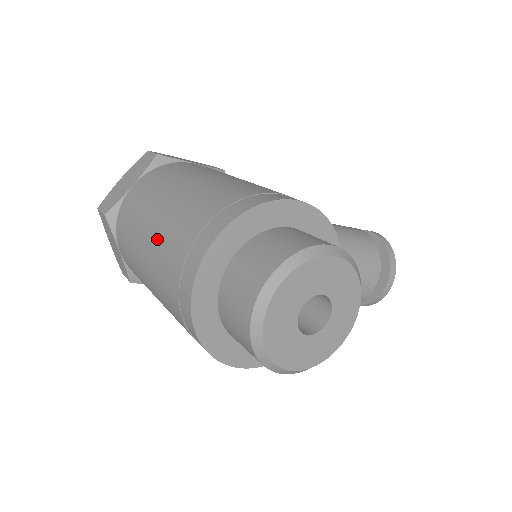
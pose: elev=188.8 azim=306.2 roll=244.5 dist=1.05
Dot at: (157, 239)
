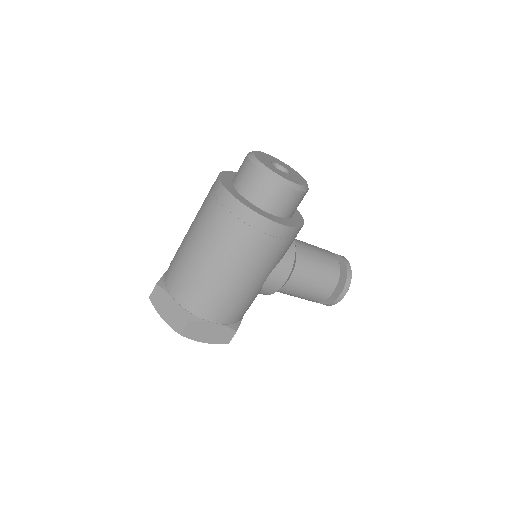
Dot at: (194, 222)
